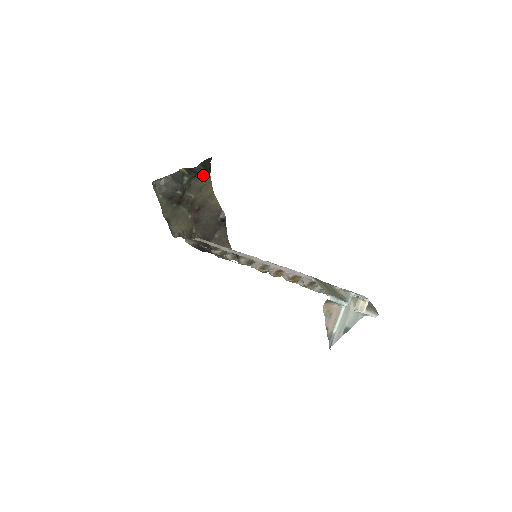
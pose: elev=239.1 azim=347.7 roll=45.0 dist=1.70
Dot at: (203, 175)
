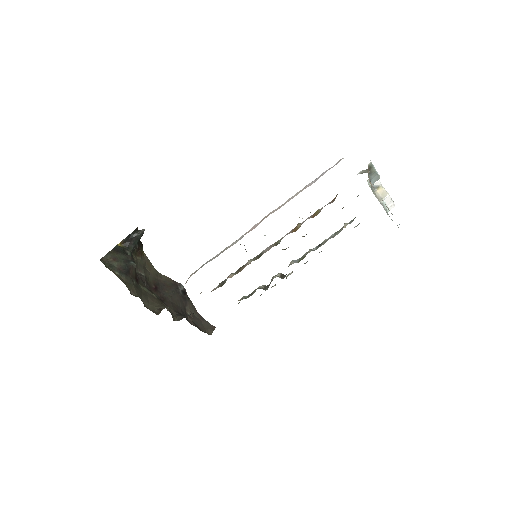
Dot at: (139, 251)
